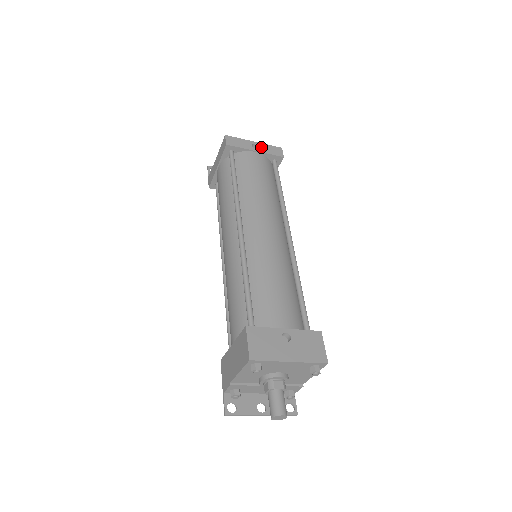
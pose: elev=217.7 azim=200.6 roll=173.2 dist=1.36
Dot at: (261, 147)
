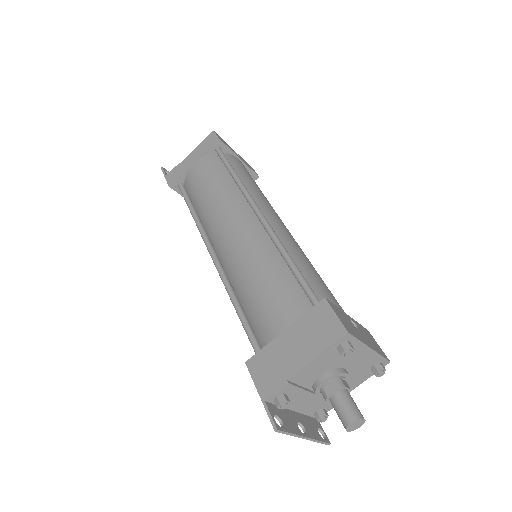
Dot at: (241, 158)
